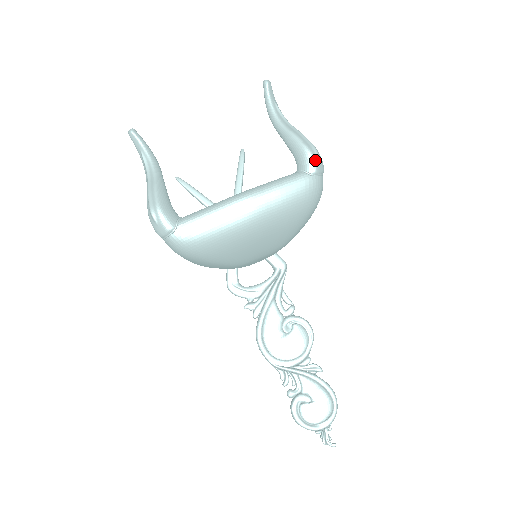
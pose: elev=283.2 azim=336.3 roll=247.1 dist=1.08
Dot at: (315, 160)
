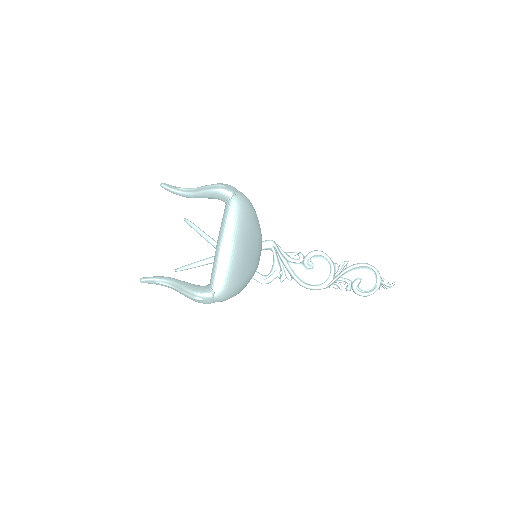
Dot at: (226, 189)
